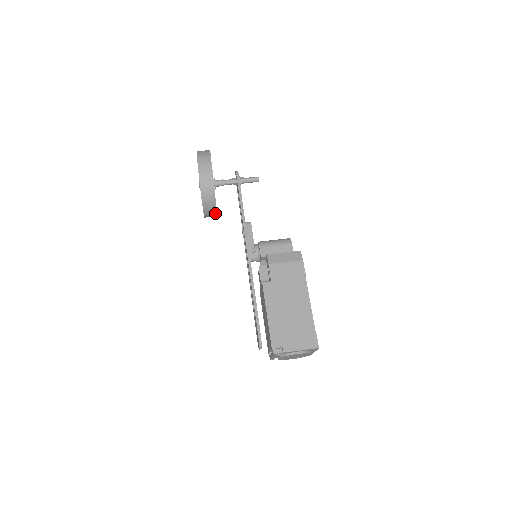
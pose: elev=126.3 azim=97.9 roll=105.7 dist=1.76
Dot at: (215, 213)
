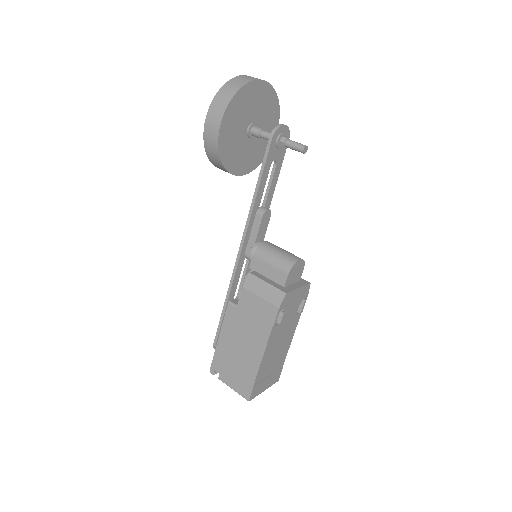
Dot at: (238, 174)
